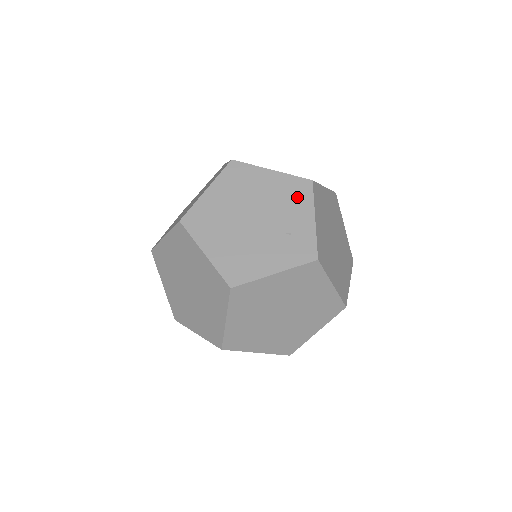
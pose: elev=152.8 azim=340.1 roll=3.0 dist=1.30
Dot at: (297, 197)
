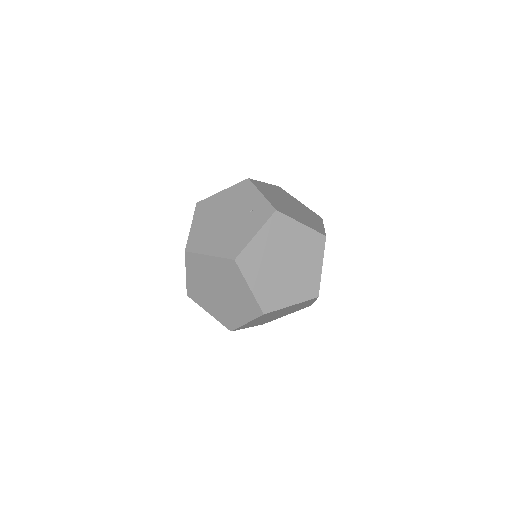
Dot at: (245, 192)
